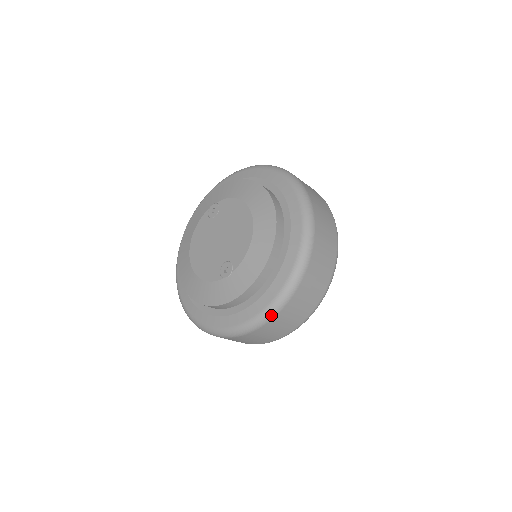
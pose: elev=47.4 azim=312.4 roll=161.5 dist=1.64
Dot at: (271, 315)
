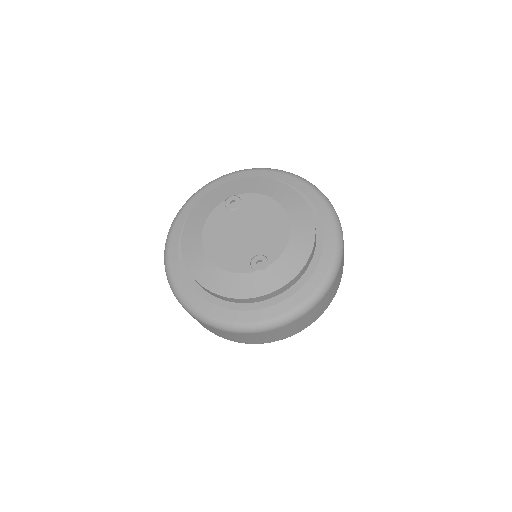
Dot at: (304, 312)
